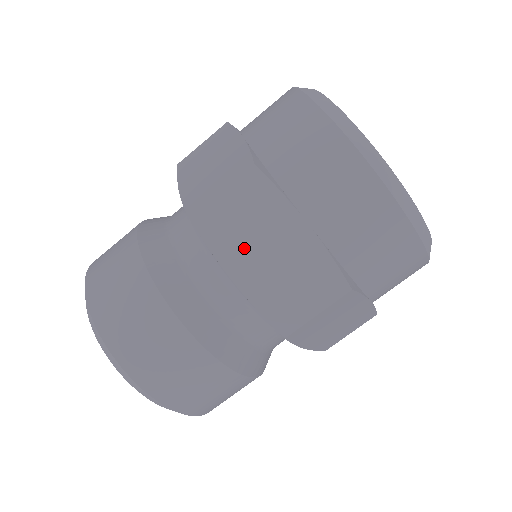
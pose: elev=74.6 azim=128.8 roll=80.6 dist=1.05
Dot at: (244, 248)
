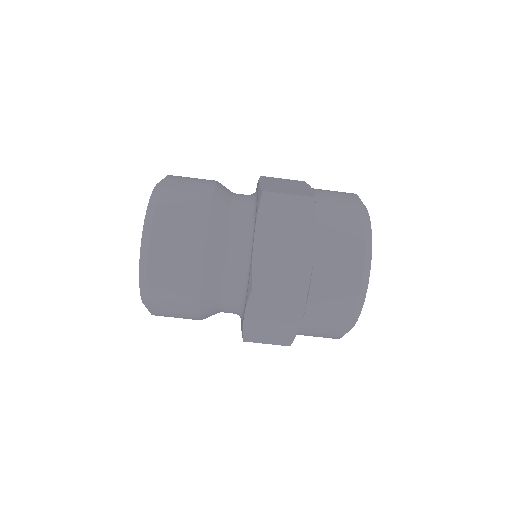
Dot at: (275, 228)
